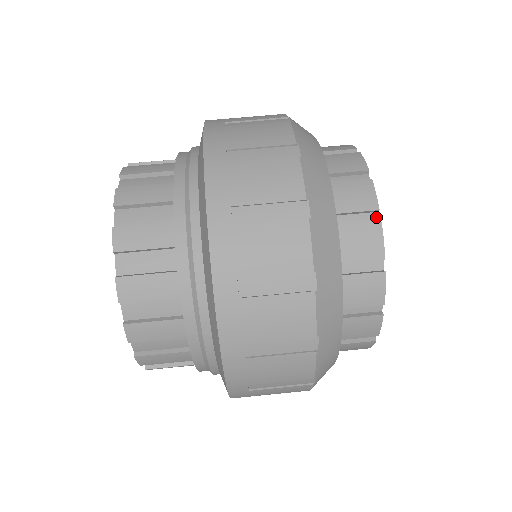
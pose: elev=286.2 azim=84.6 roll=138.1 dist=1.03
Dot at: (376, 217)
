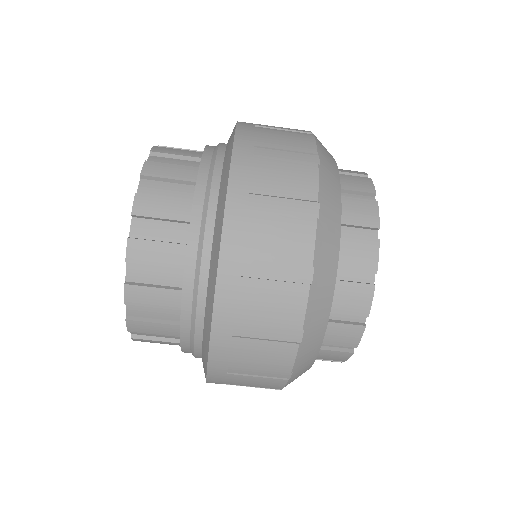
Dot at: occluded
